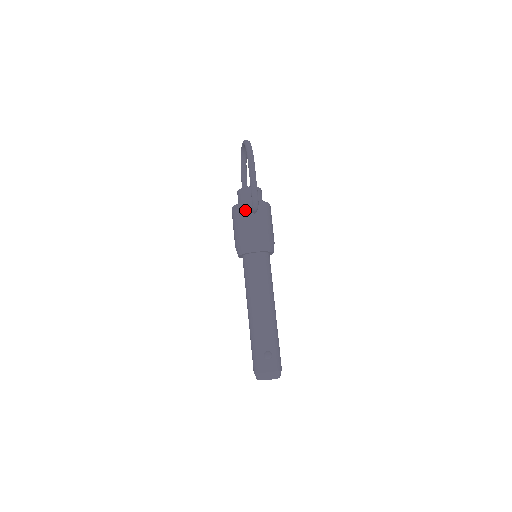
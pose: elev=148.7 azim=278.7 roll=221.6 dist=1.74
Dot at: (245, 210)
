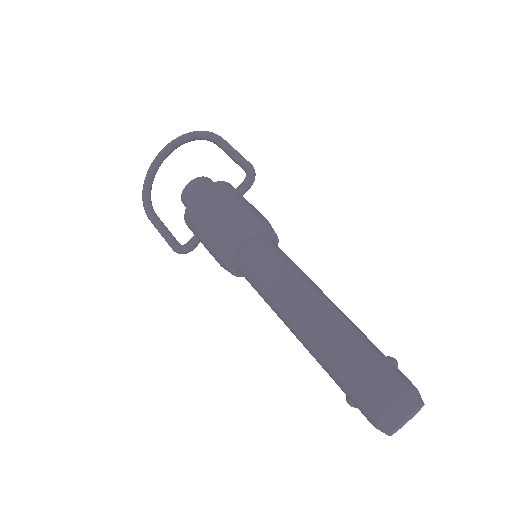
Dot at: (230, 188)
